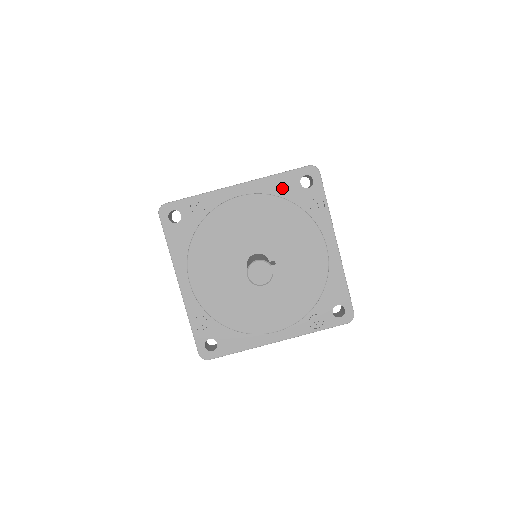
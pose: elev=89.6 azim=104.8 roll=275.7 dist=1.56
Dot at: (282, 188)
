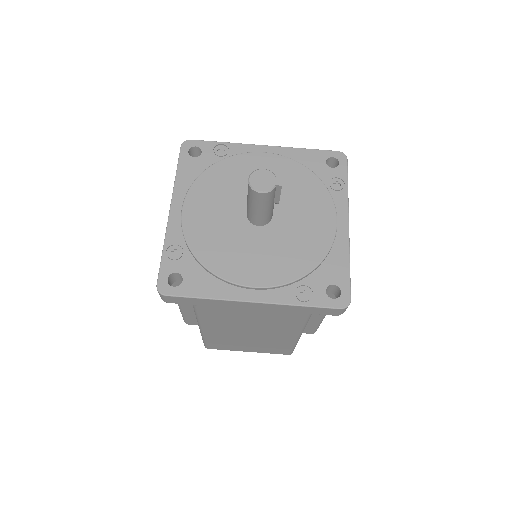
Dot at: (307, 160)
